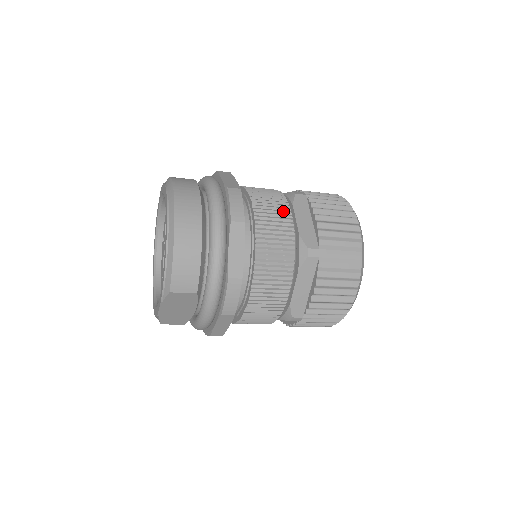
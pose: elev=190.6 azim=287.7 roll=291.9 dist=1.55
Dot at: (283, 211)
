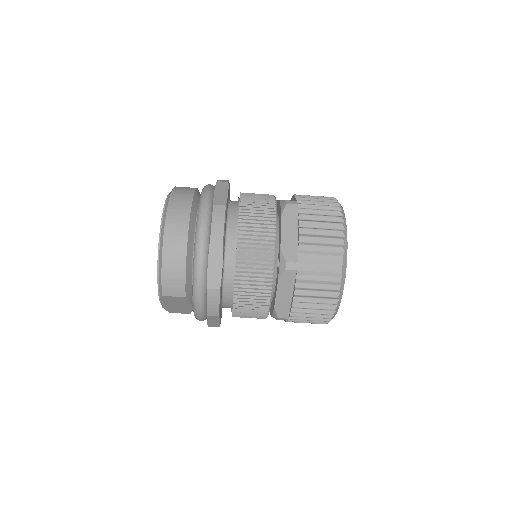
Dot at: (267, 225)
